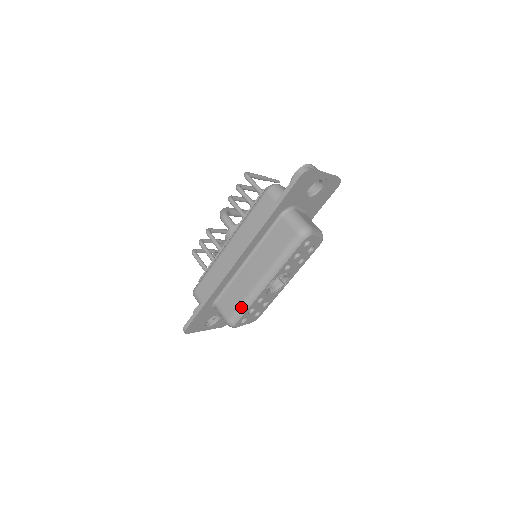
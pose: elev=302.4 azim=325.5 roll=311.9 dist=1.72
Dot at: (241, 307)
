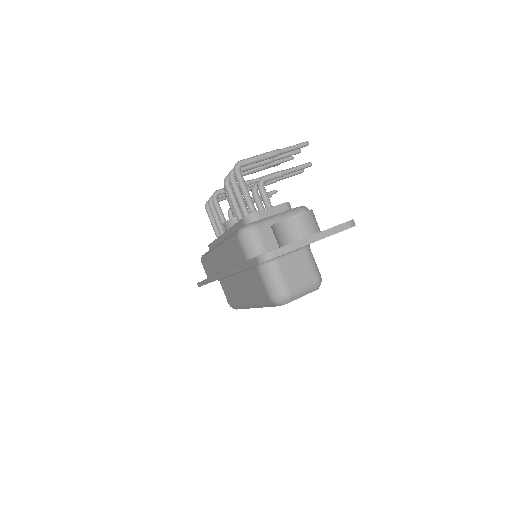
Dot at: (236, 305)
